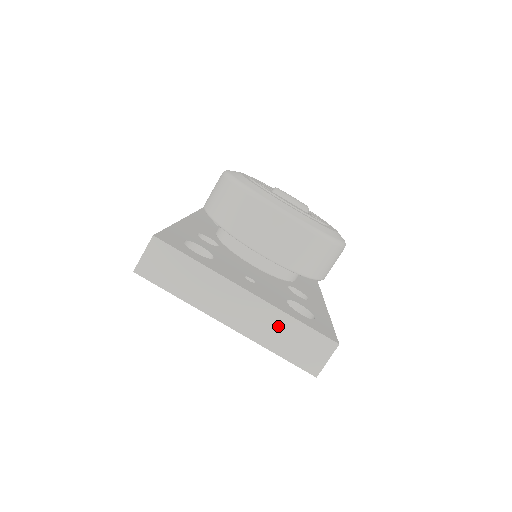
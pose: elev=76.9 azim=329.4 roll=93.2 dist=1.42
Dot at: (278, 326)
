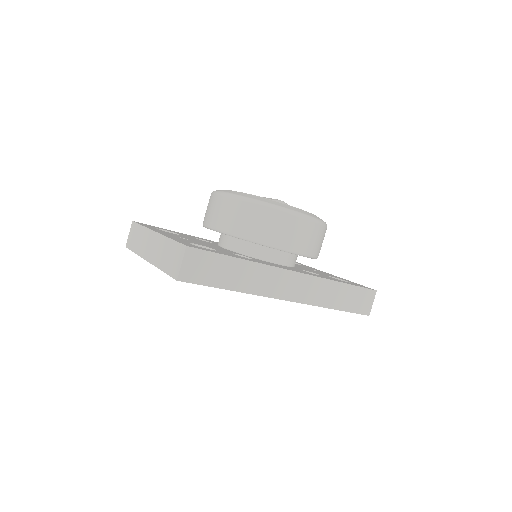
Dot at: (164, 249)
